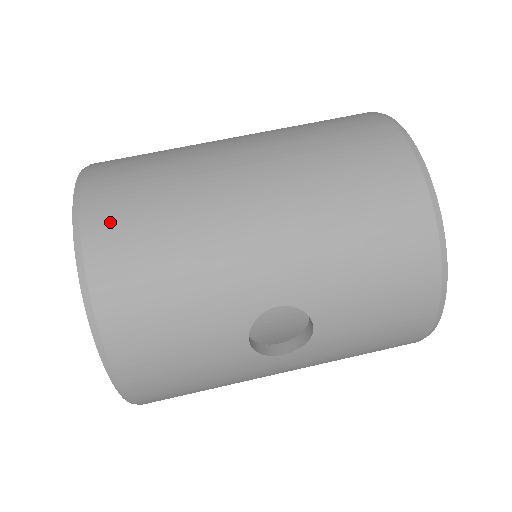
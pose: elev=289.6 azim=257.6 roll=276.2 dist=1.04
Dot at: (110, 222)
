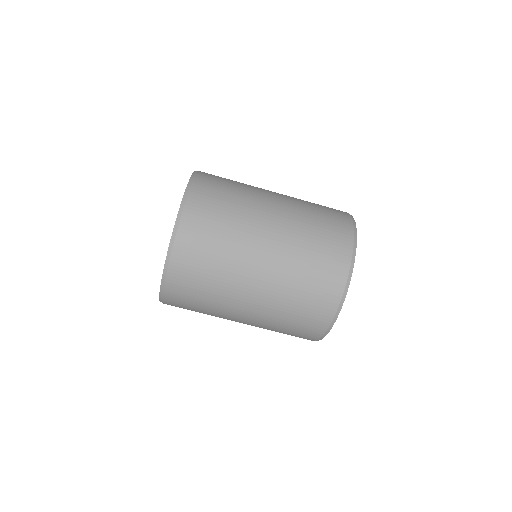
Dot at: (177, 299)
